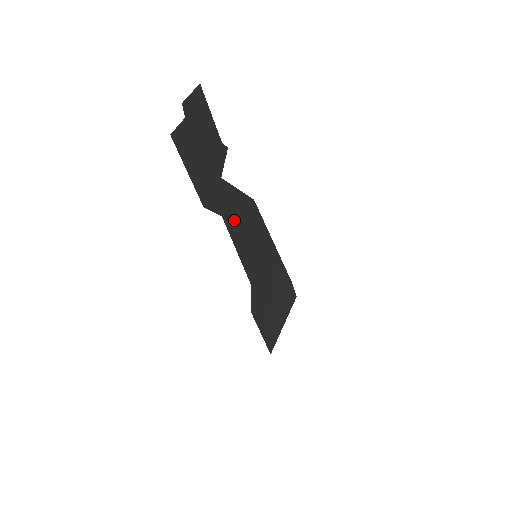
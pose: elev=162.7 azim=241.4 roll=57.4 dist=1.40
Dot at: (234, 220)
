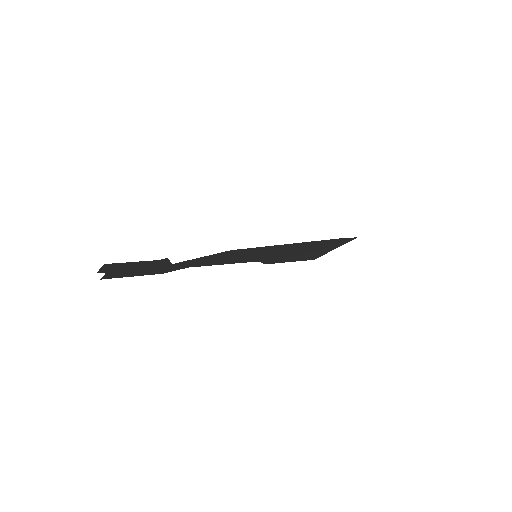
Dot at: (207, 262)
